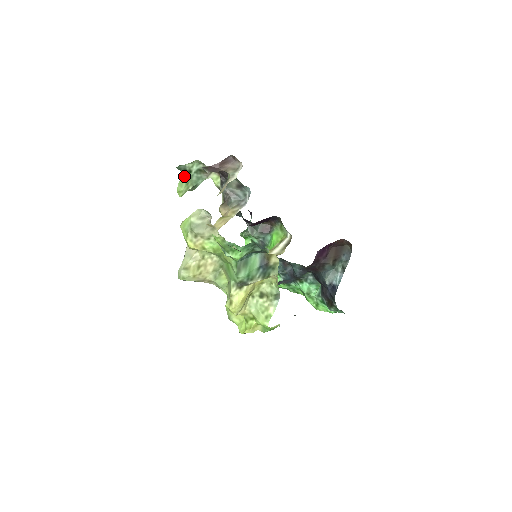
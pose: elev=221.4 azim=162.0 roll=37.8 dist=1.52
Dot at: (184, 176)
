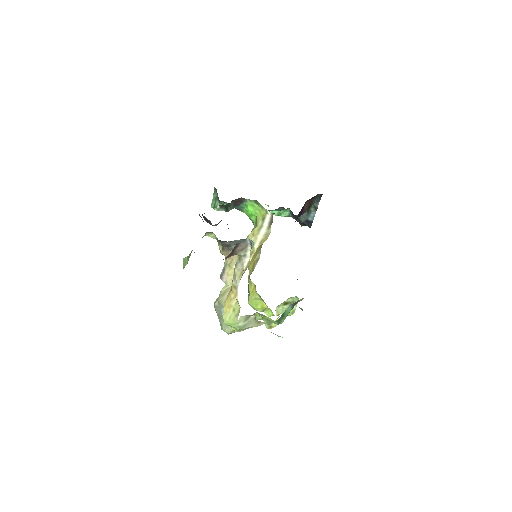
Dot at: (185, 257)
